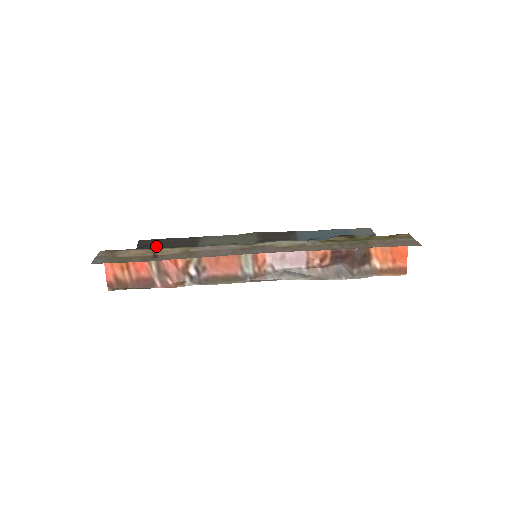
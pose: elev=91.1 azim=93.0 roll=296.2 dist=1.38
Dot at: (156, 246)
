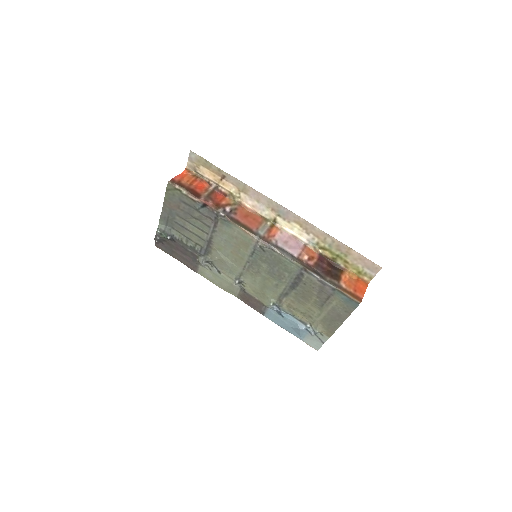
Dot at: (170, 246)
